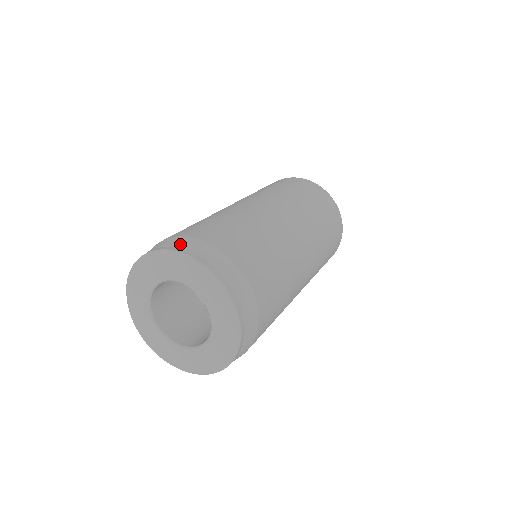
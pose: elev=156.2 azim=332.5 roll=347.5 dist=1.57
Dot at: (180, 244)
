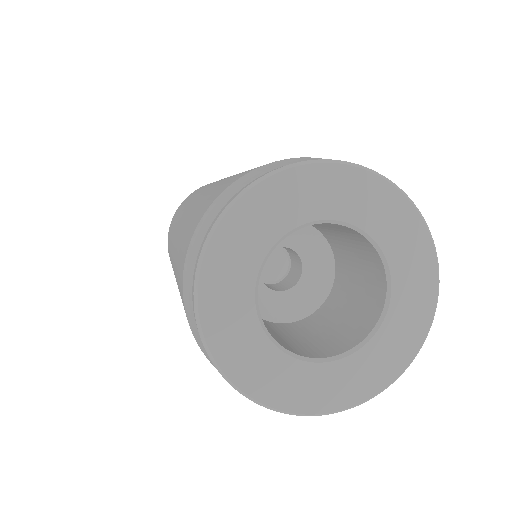
Dot at: (263, 171)
